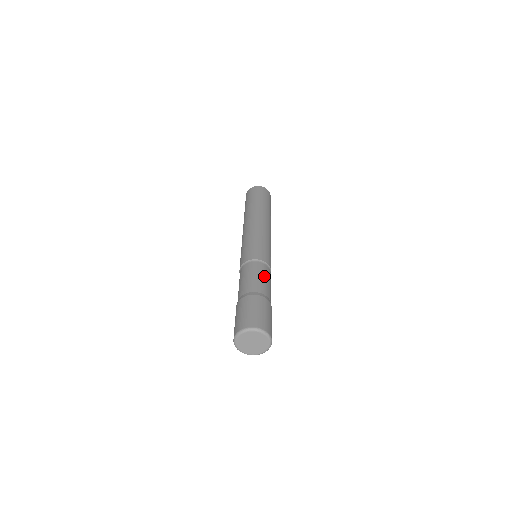
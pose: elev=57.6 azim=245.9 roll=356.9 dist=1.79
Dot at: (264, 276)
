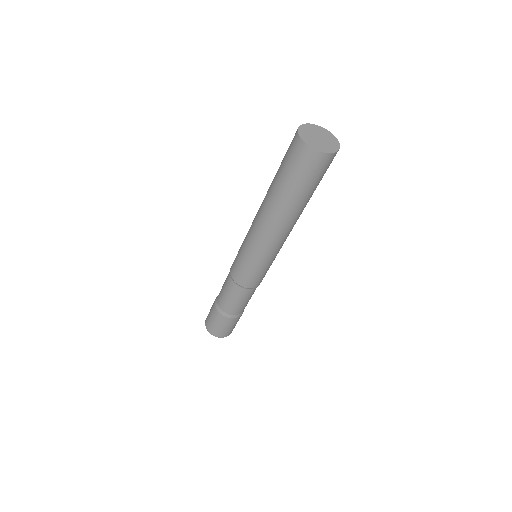
Dot at: (244, 300)
